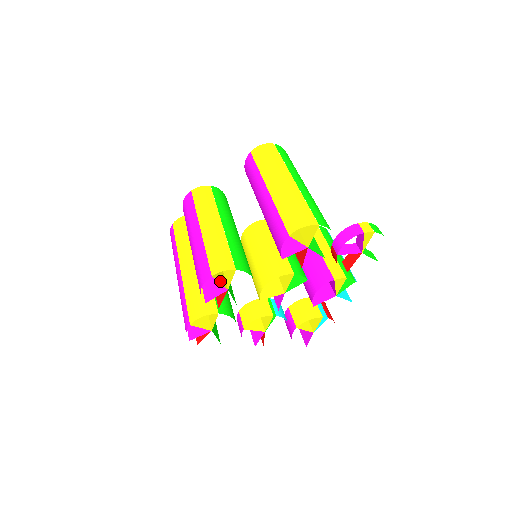
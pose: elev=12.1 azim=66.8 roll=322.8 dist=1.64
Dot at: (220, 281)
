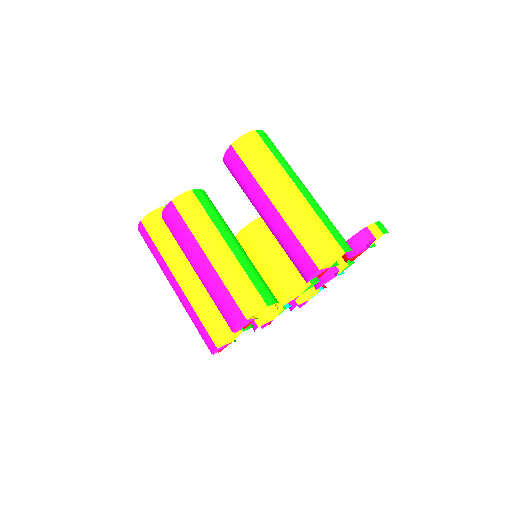
Dot at: occluded
